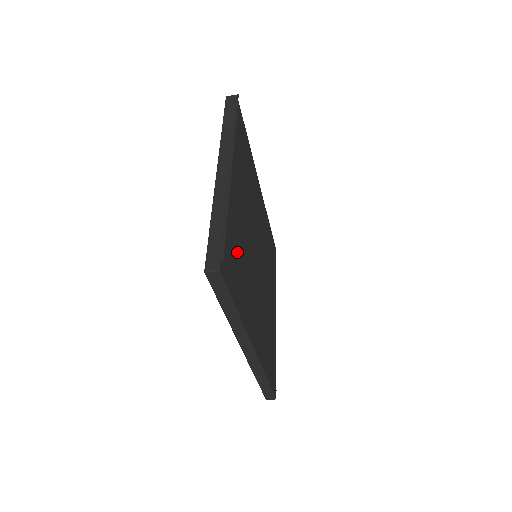
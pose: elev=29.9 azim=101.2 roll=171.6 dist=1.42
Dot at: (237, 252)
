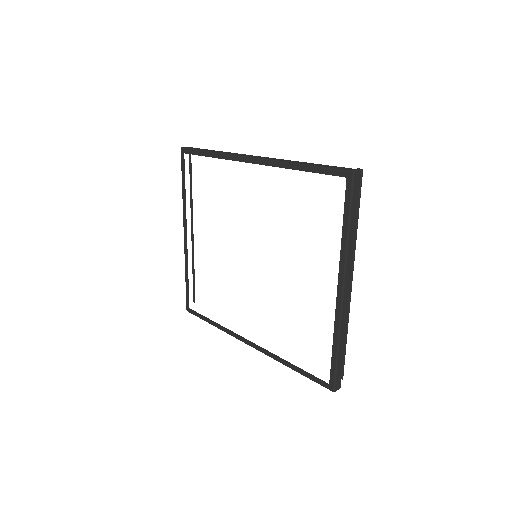
Dot at: occluded
